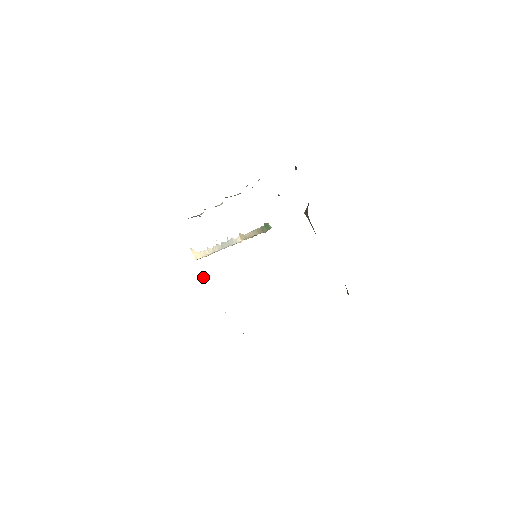
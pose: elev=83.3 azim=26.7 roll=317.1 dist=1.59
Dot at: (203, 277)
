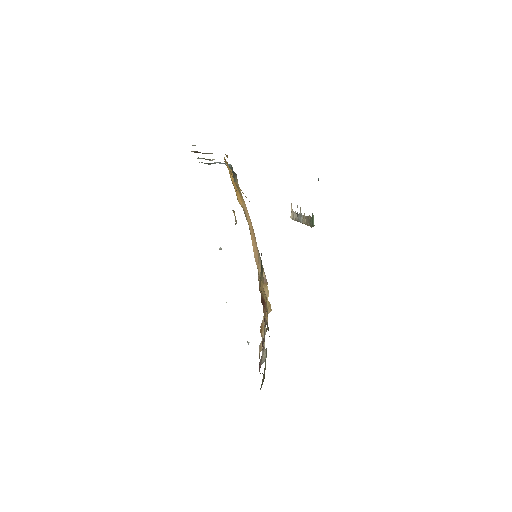
Dot at: (220, 247)
